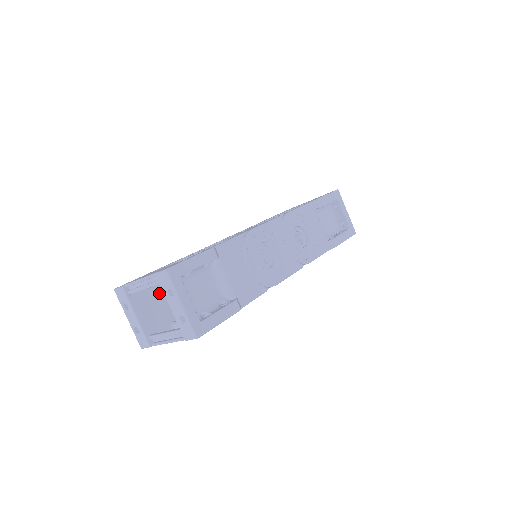
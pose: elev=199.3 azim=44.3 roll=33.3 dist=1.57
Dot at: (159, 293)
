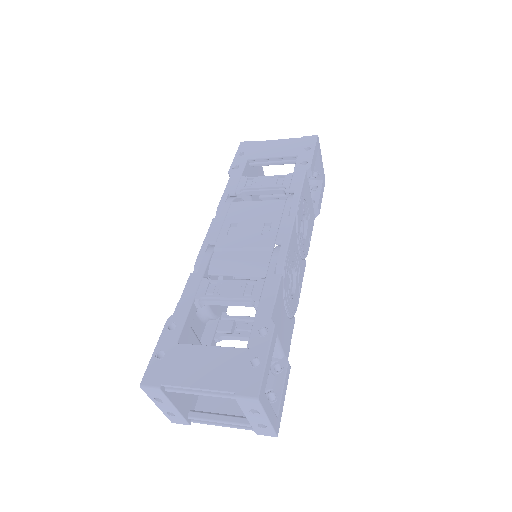
Dot at: occluded
